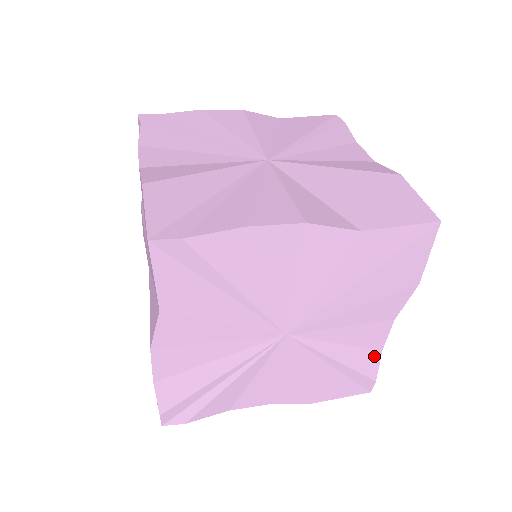
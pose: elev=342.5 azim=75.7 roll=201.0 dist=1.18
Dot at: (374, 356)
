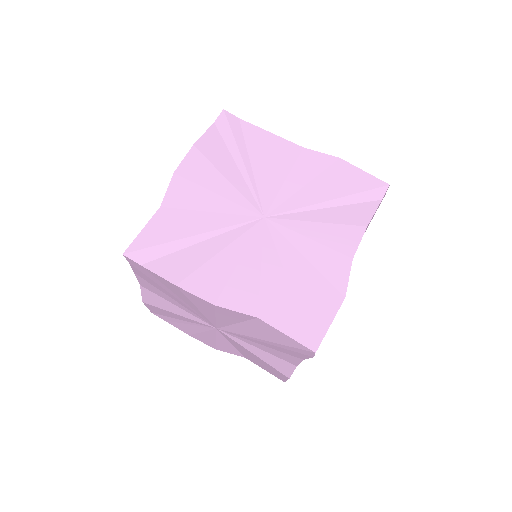
Dot at: occluded
